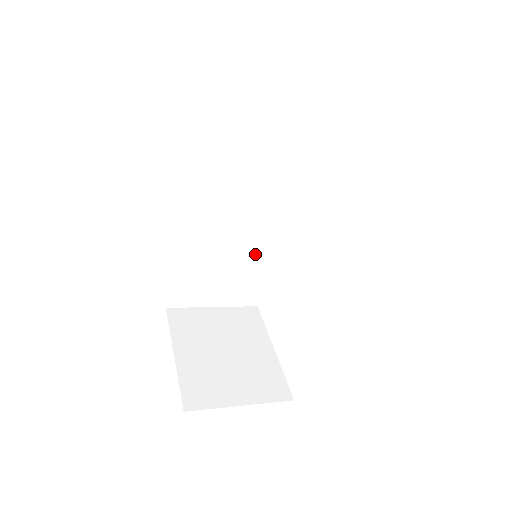
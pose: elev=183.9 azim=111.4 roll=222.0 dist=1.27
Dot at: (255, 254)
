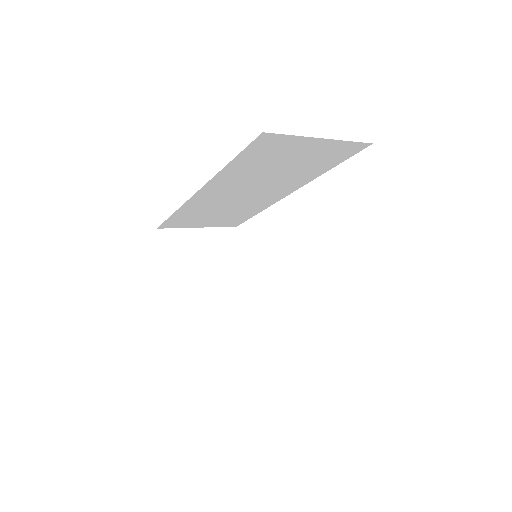
Dot at: (249, 208)
